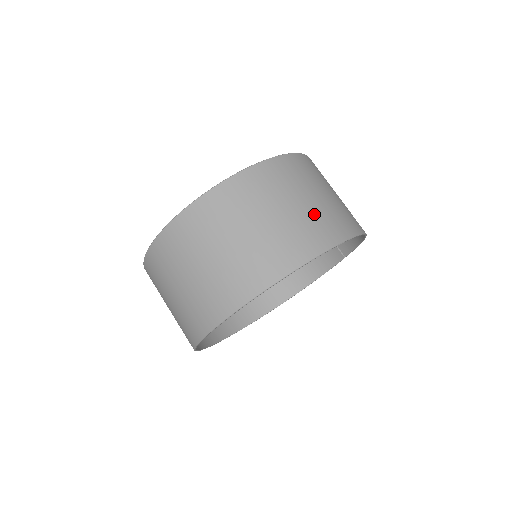
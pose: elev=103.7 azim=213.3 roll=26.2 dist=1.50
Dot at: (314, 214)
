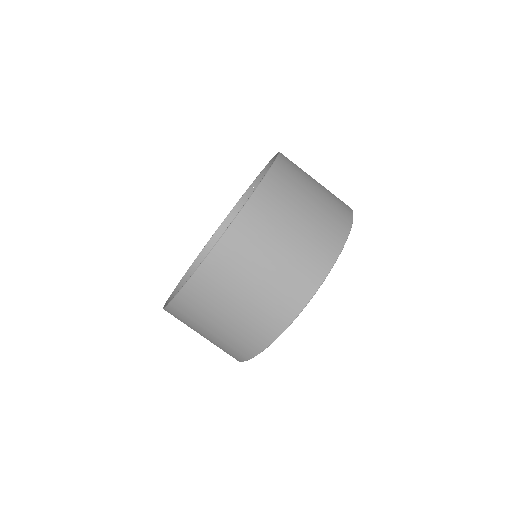
Dot at: (326, 204)
